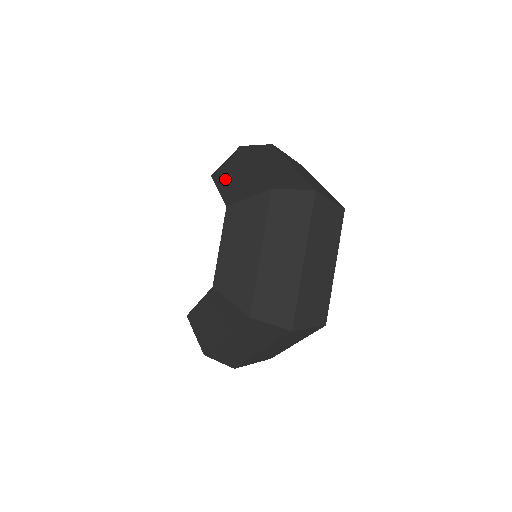
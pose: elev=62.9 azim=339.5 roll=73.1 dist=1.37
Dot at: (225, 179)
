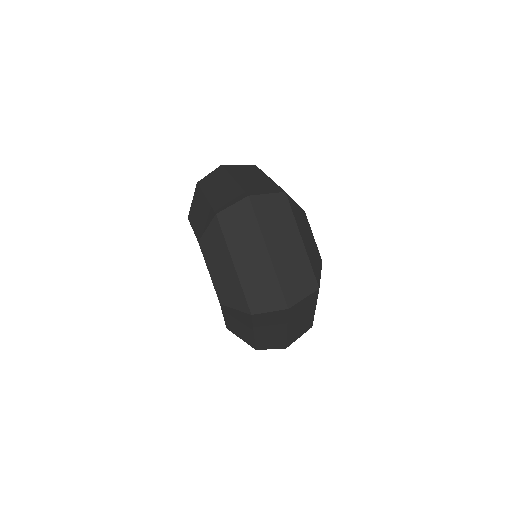
Dot at: (194, 217)
